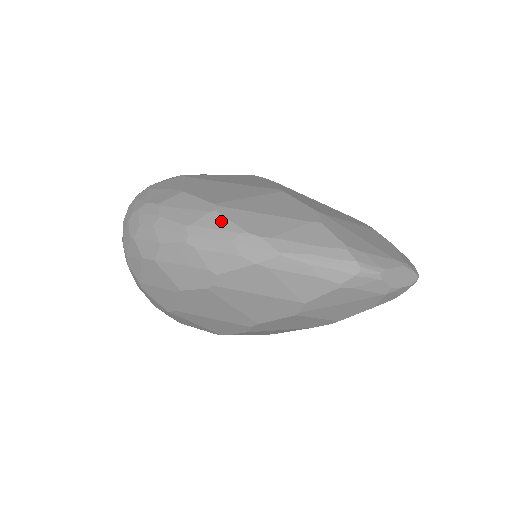
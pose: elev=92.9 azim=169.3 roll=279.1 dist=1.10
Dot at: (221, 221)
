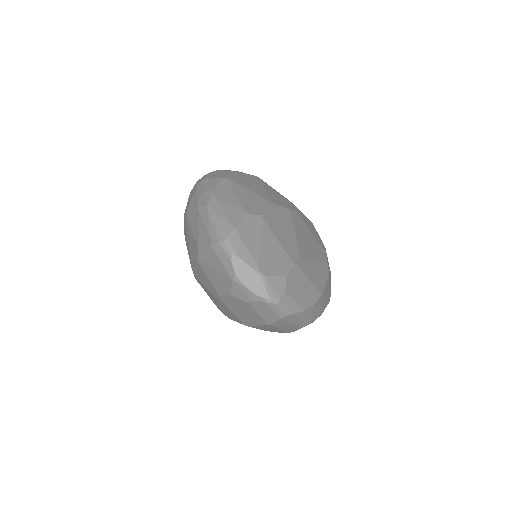
Dot at: (215, 182)
